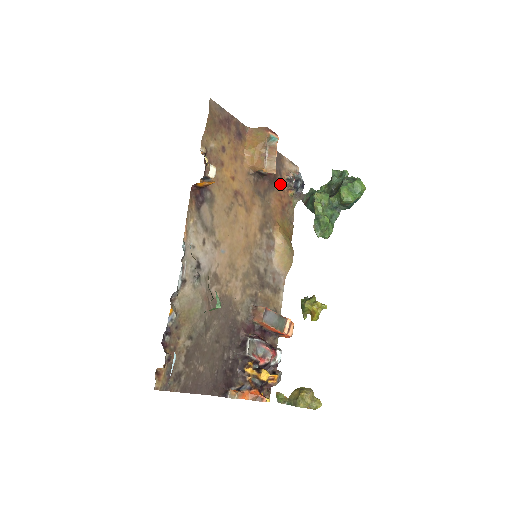
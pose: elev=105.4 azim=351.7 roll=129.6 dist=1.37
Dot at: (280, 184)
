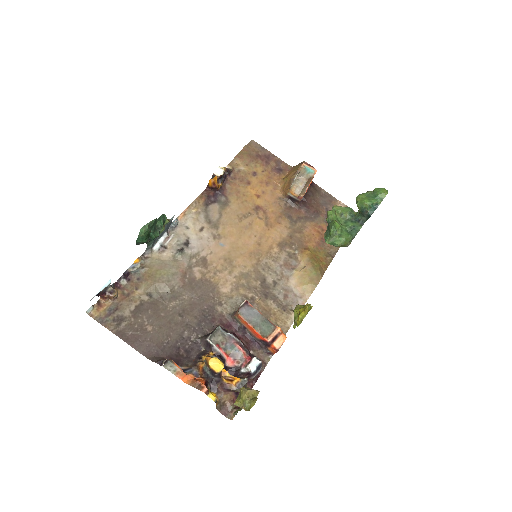
Dot at: (324, 219)
